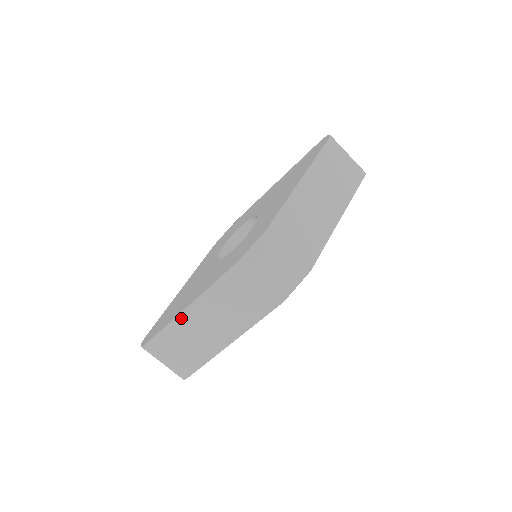
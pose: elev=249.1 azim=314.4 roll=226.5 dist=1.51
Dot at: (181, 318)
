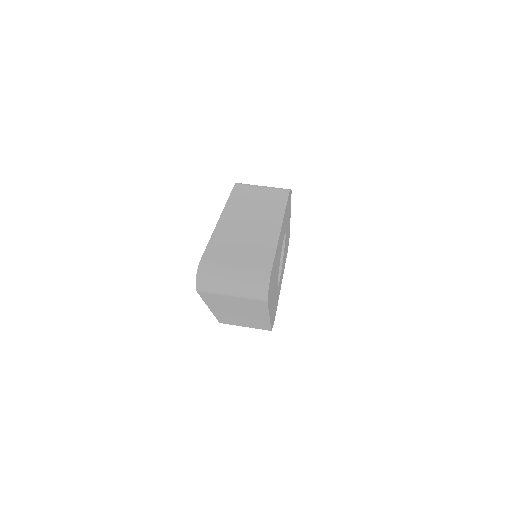
Dot at: (220, 227)
